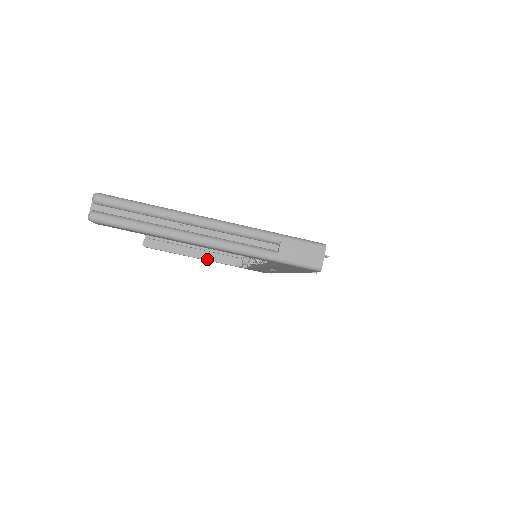
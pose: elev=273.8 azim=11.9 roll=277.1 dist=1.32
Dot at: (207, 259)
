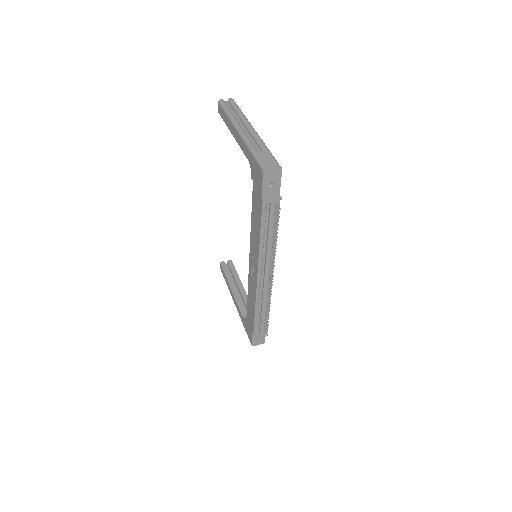
Dot at: (236, 299)
